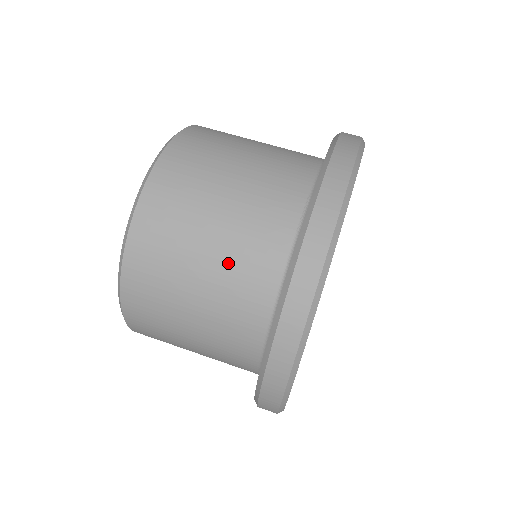
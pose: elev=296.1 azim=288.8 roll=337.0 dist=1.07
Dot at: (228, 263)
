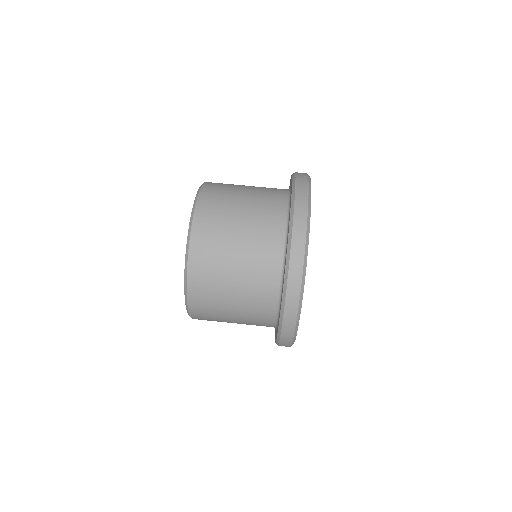
Dot at: (250, 260)
